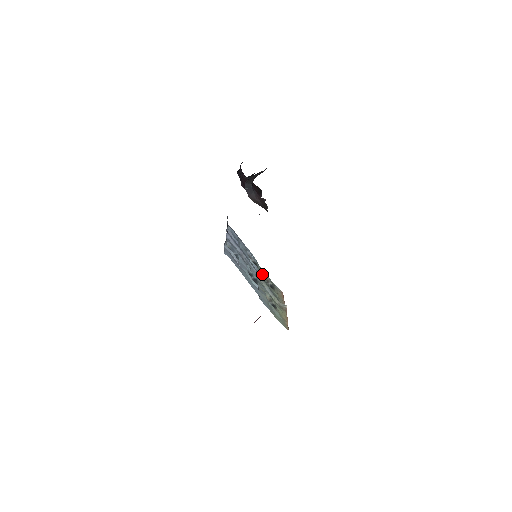
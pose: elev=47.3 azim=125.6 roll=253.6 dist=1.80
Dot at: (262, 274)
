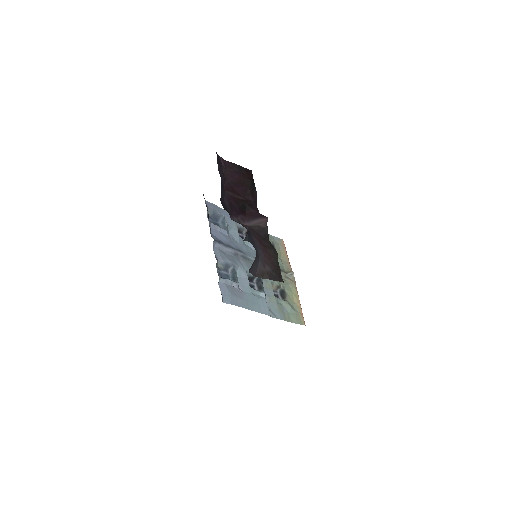
Dot at: occluded
